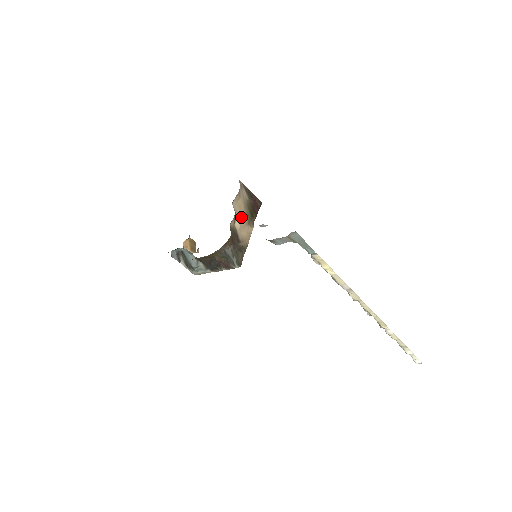
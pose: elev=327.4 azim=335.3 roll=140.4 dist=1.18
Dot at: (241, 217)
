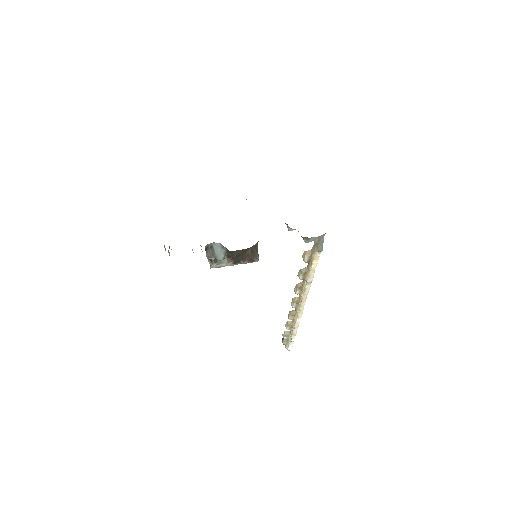
Dot at: occluded
